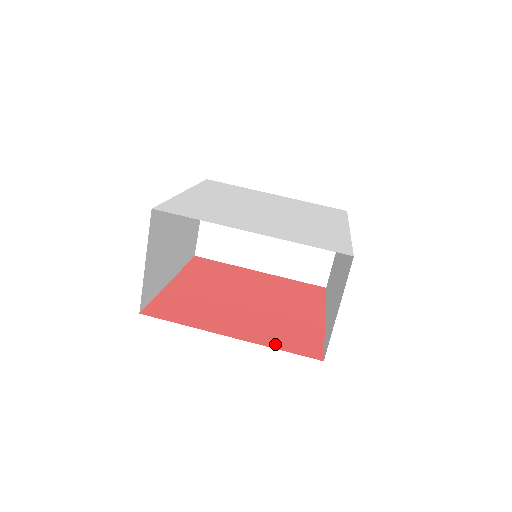
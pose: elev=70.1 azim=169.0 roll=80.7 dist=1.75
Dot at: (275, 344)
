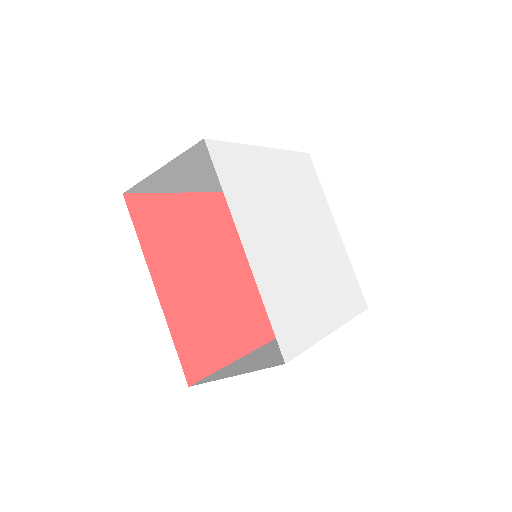
Dot at: (267, 336)
